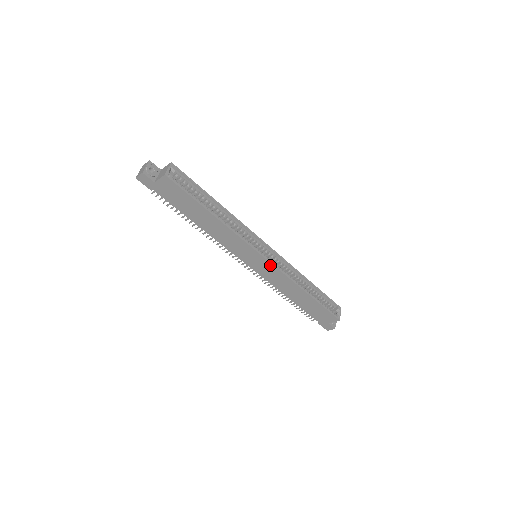
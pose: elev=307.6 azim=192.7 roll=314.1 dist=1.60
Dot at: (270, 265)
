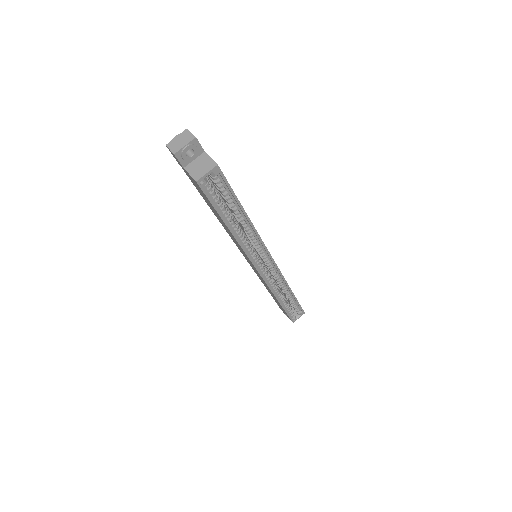
Dot at: (261, 276)
